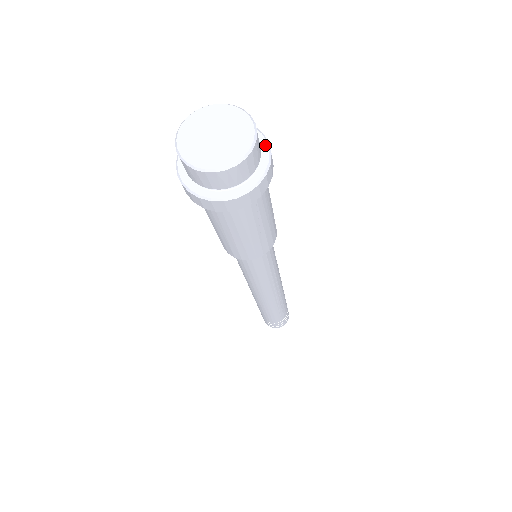
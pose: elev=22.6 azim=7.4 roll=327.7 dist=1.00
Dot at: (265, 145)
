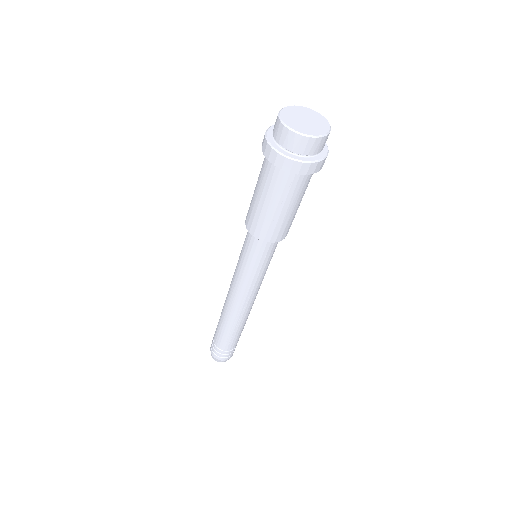
Dot at: (324, 154)
